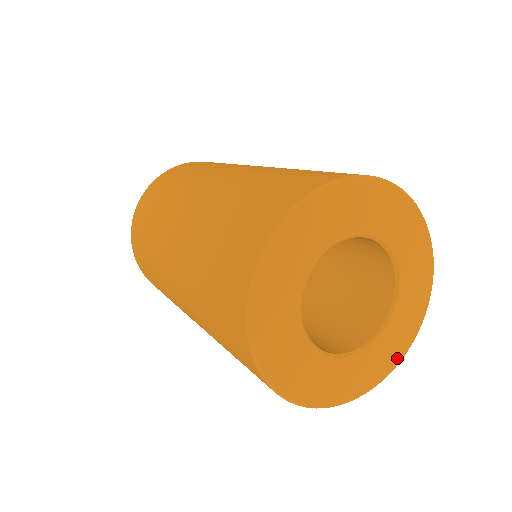
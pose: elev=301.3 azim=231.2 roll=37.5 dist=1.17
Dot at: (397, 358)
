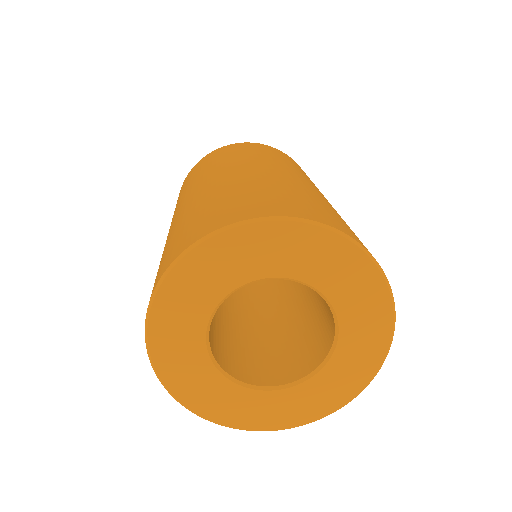
Dot at: (305, 419)
